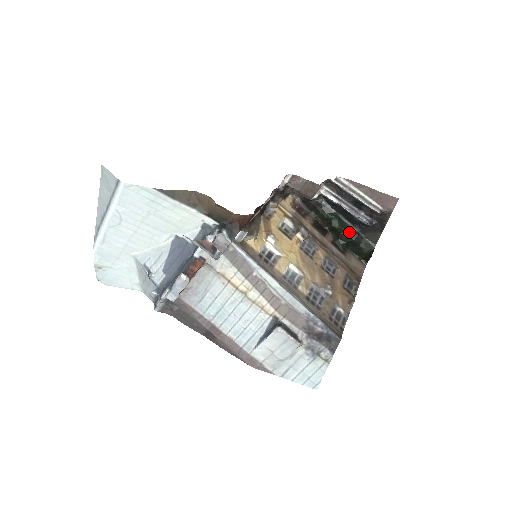
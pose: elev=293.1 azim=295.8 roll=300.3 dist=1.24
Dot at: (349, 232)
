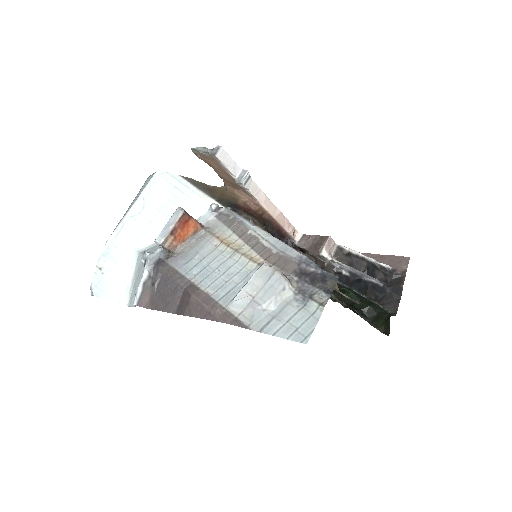
Dot at: (364, 300)
